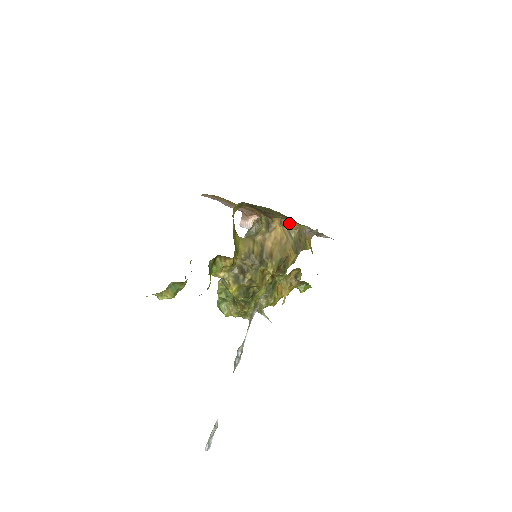
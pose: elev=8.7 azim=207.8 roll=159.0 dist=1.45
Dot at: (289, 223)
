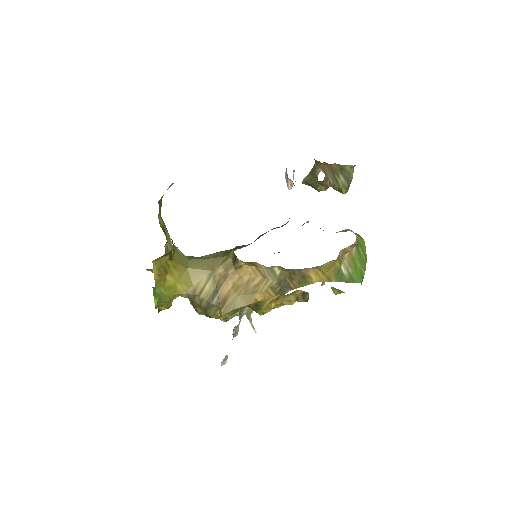
Dot at: (263, 265)
